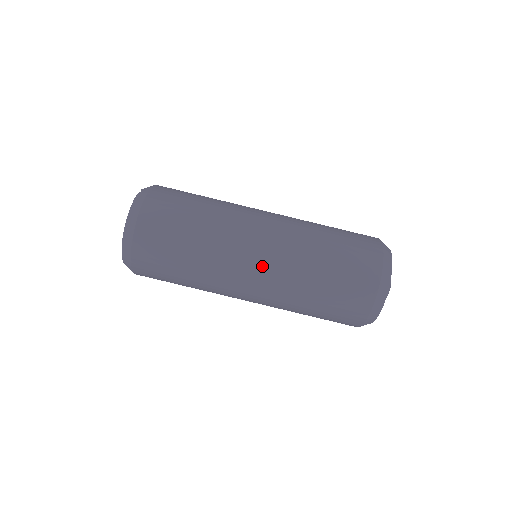
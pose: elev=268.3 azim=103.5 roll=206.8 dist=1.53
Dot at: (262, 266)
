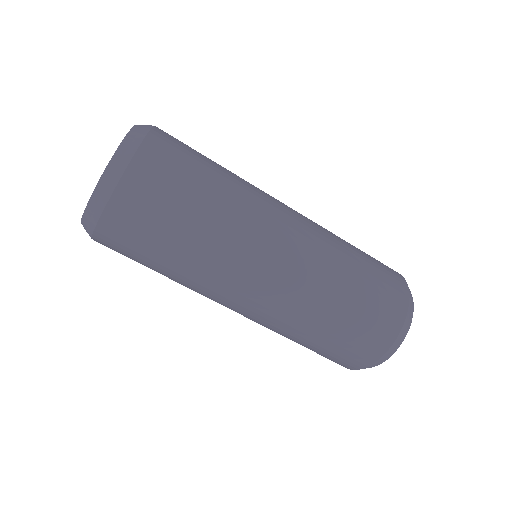
Dot at: (290, 250)
